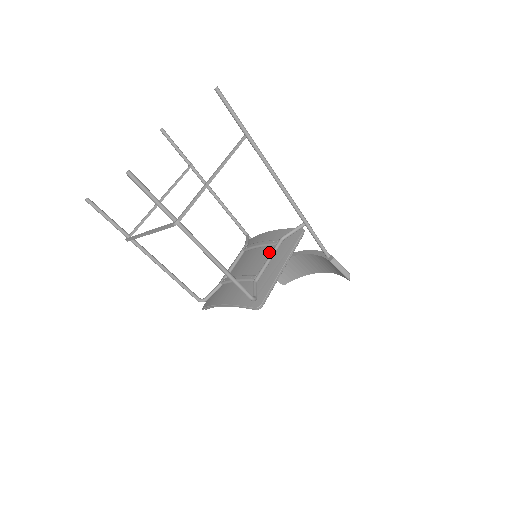
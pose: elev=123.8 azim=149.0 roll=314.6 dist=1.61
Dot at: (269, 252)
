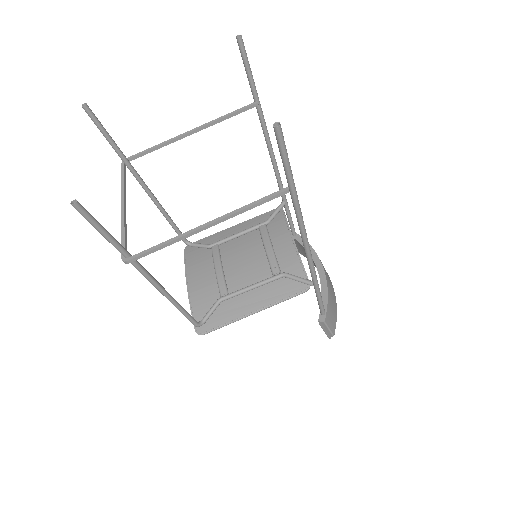
Dot at: (263, 274)
